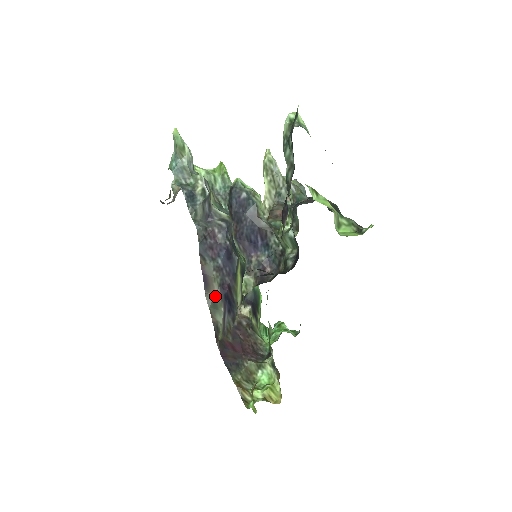
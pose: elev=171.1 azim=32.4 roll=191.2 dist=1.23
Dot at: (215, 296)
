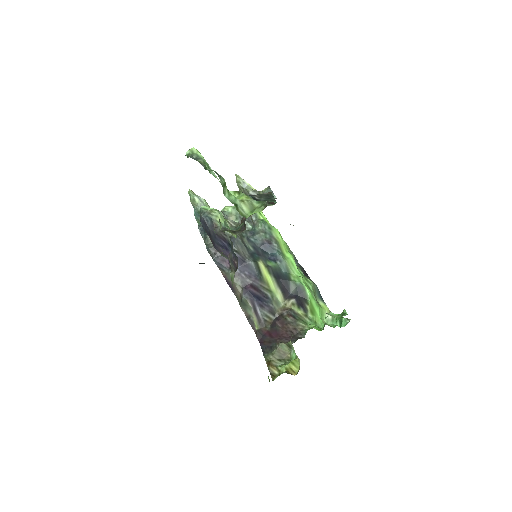
Dot at: (241, 296)
